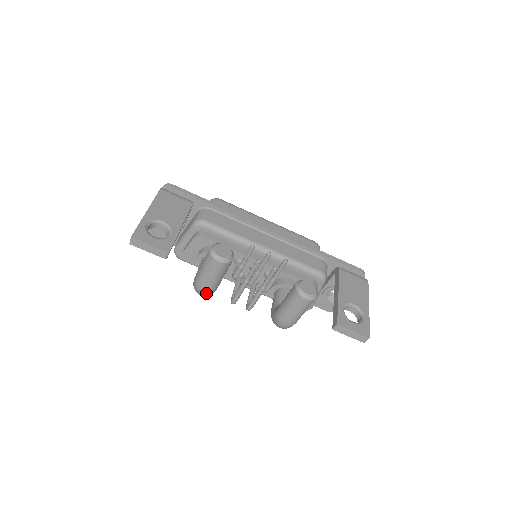
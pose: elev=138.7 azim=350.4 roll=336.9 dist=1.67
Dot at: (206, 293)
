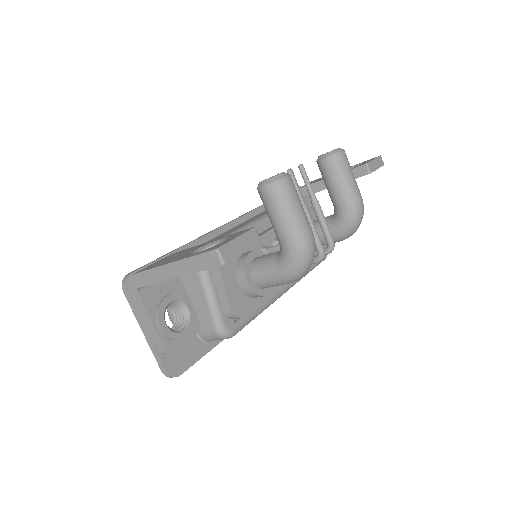
Dot at: (314, 242)
